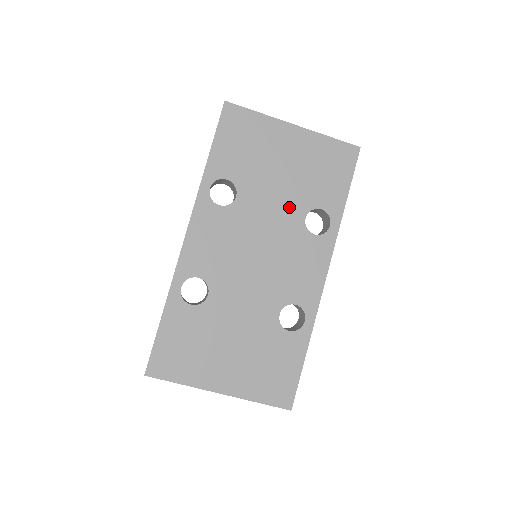
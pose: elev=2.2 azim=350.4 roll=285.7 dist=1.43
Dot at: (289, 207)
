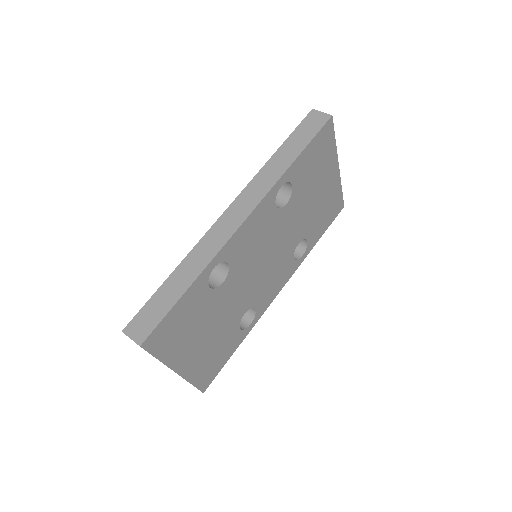
Dot at: (299, 230)
